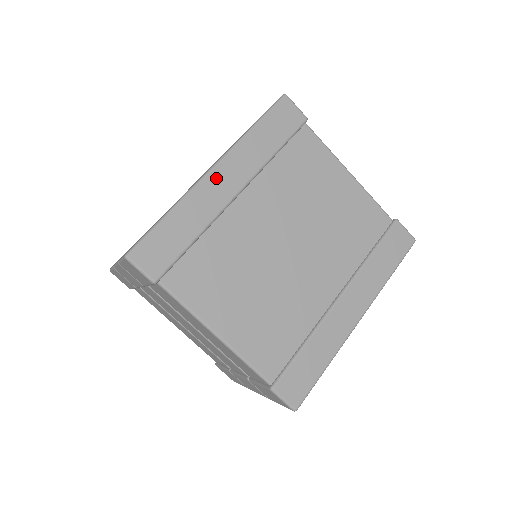
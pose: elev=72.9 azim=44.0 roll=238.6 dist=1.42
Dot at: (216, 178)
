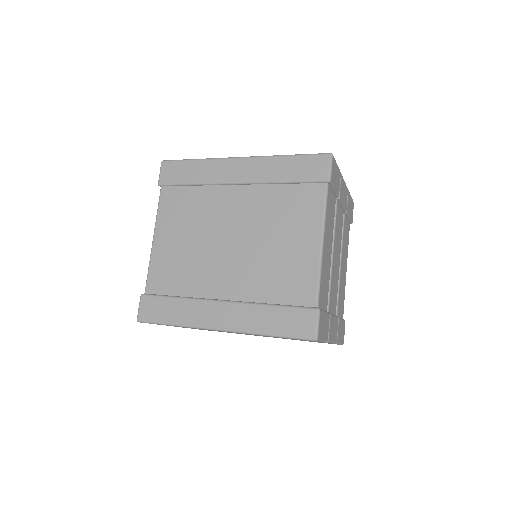
Dot at: (236, 164)
